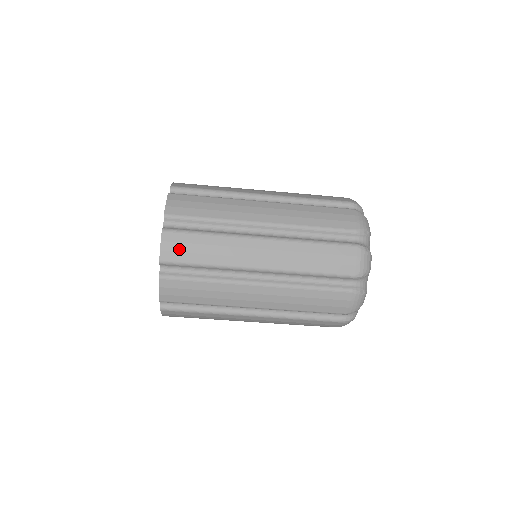
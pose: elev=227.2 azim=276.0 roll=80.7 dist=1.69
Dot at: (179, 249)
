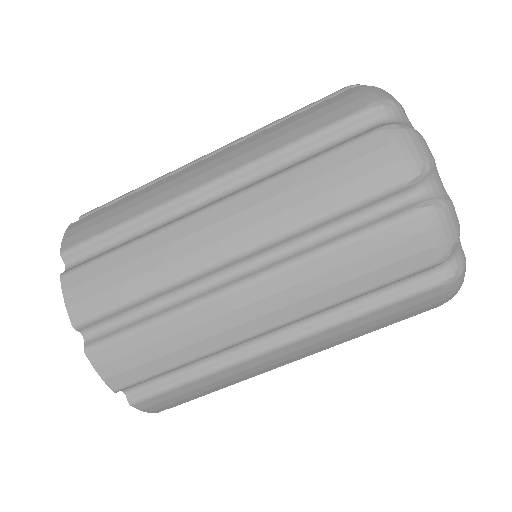
Dot at: (92, 291)
